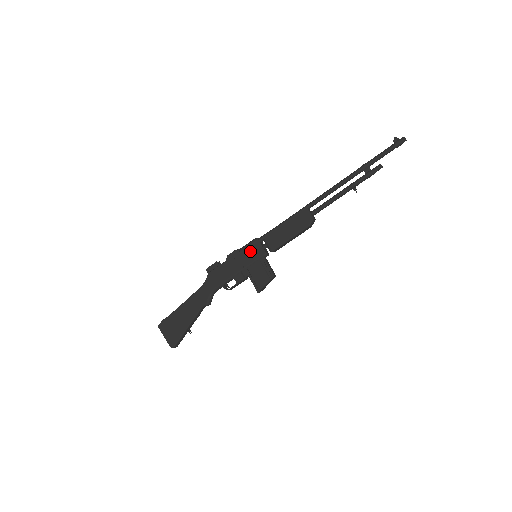
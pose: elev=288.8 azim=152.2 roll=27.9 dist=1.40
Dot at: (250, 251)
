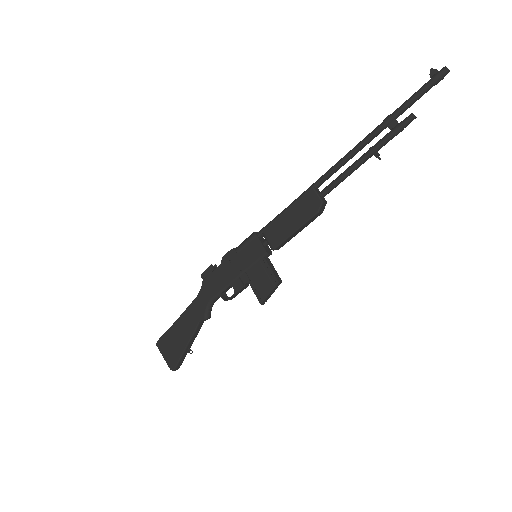
Dot at: (248, 250)
